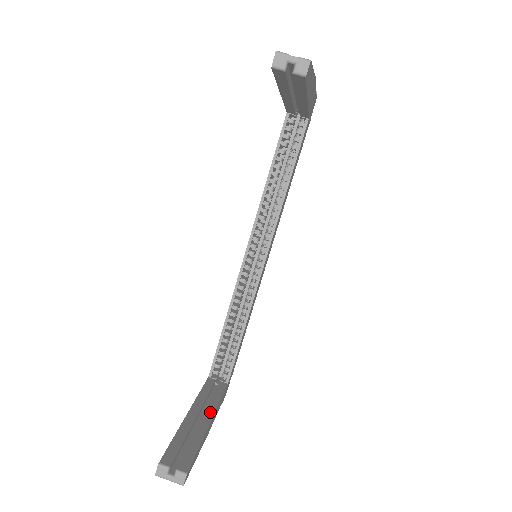
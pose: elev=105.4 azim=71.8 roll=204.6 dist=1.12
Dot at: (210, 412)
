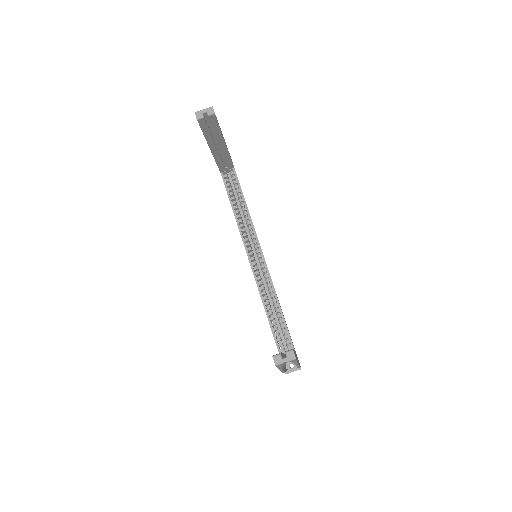
Dot at: occluded
